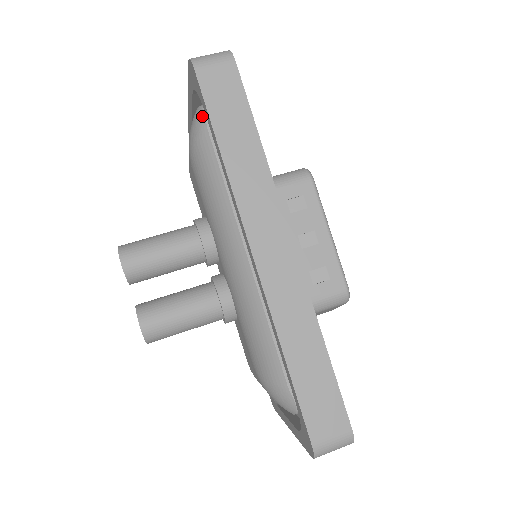
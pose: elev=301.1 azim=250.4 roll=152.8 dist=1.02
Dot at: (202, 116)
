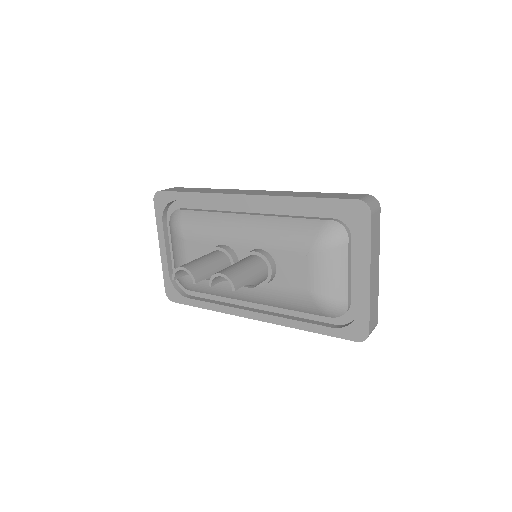
Dot at: (175, 212)
